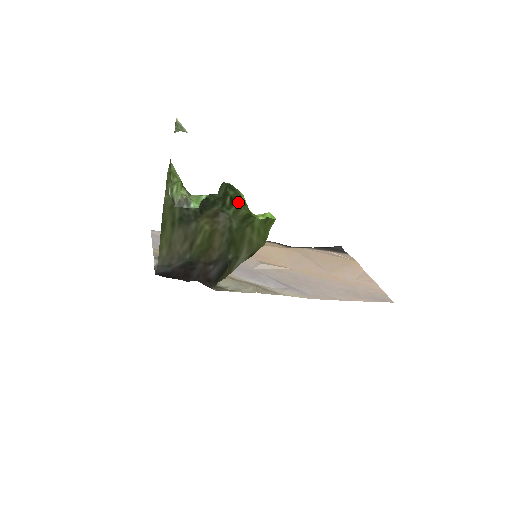
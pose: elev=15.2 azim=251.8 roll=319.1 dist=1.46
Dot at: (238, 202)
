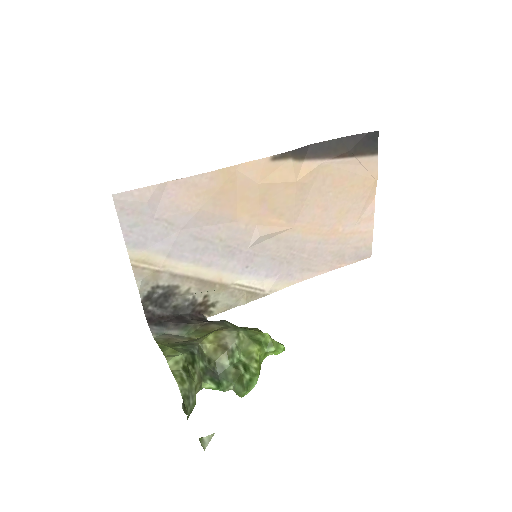
Dot at: (252, 366)
